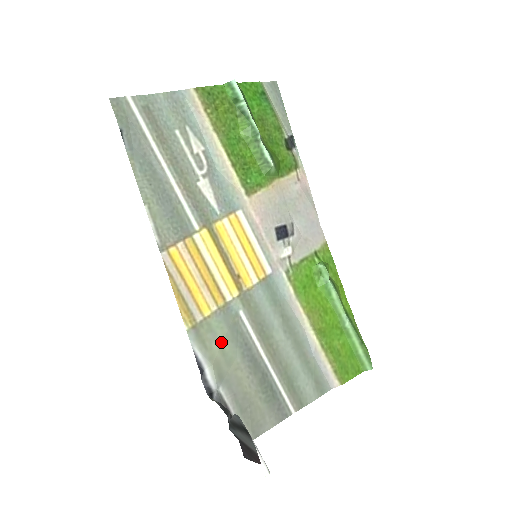
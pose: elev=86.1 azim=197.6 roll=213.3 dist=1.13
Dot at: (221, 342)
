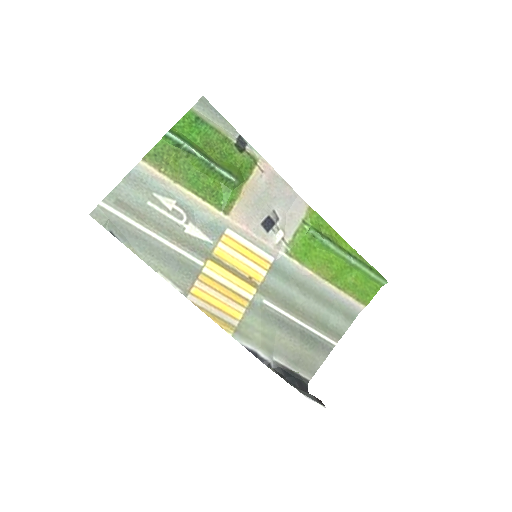
Dot at: (260, 329)
